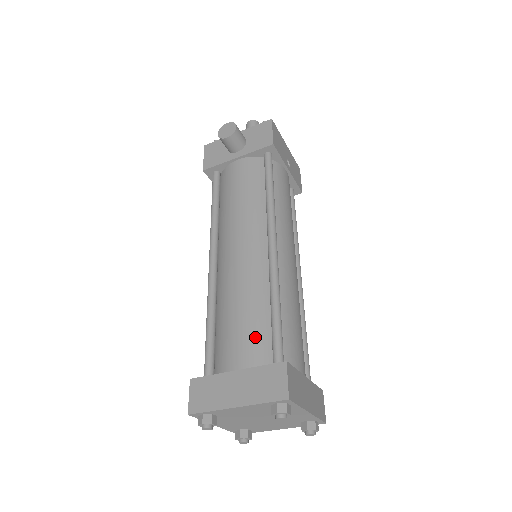
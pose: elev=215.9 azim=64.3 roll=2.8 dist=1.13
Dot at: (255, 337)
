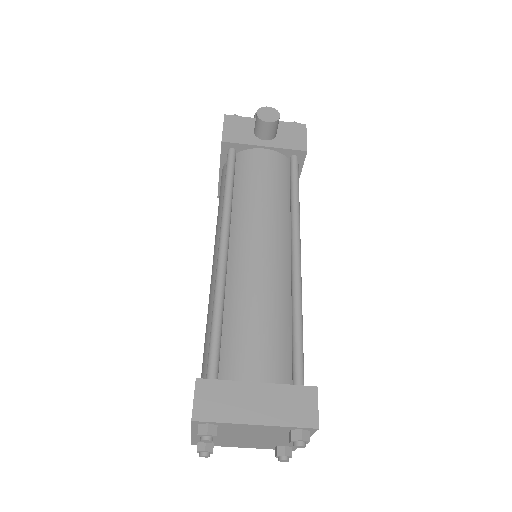
Dot at: (277, 350)
